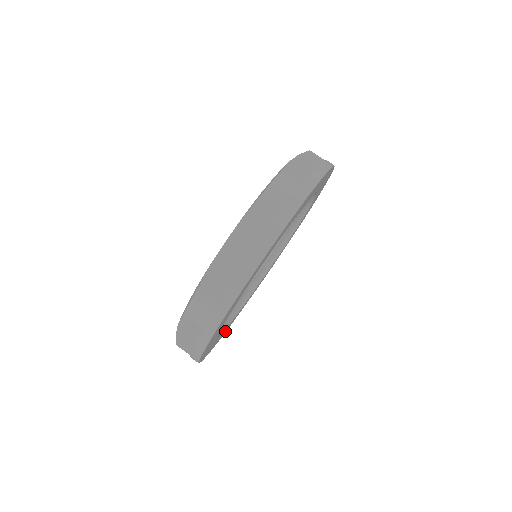
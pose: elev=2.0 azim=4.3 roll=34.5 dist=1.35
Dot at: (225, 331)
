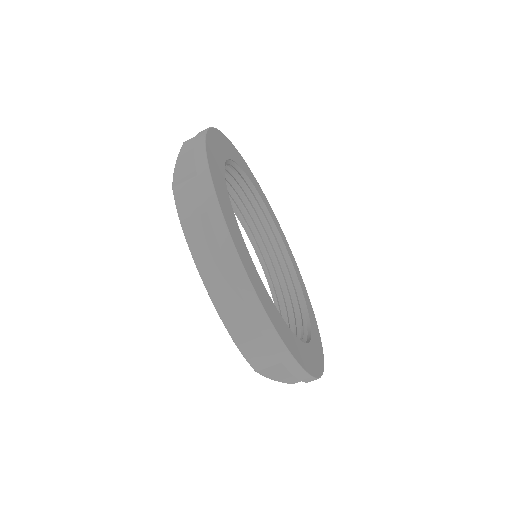
Dot at: (309, 364)
